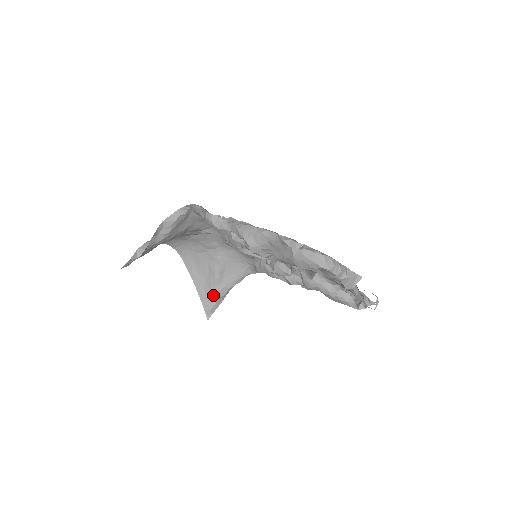
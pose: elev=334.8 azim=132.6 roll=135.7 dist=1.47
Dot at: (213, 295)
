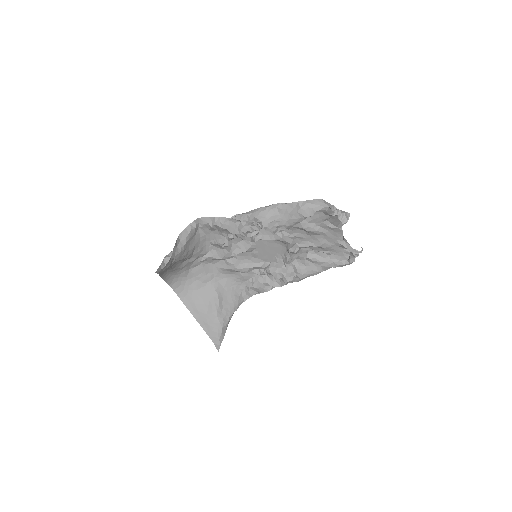
Dot at: (217, 326)
